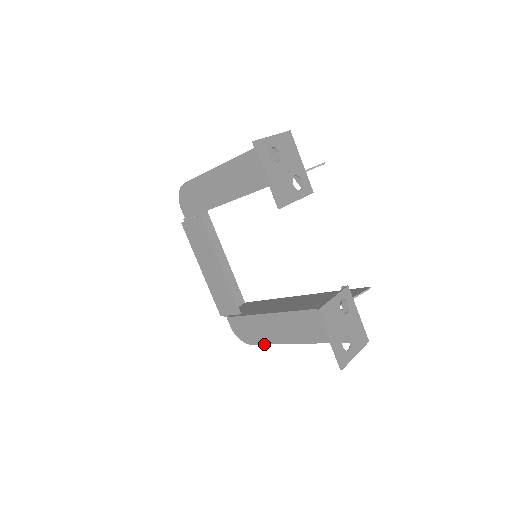
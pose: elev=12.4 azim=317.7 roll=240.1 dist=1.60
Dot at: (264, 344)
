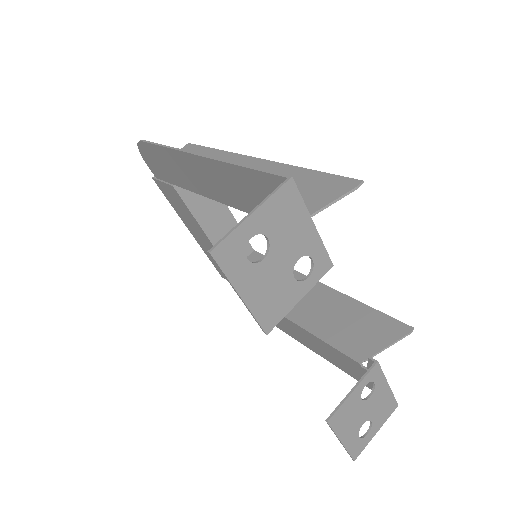
Dot at: occluded
